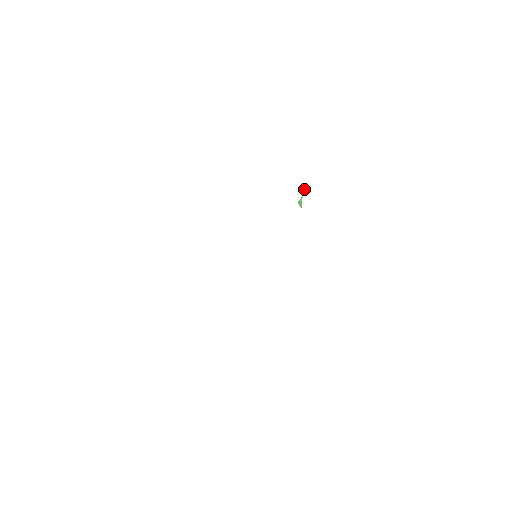
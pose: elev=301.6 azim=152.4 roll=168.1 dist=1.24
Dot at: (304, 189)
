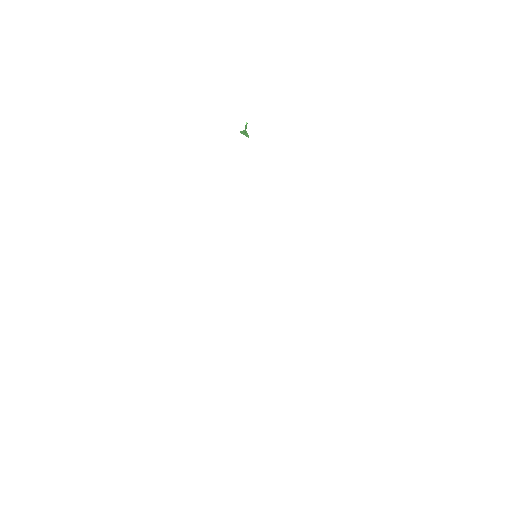
Dot at: occluded
